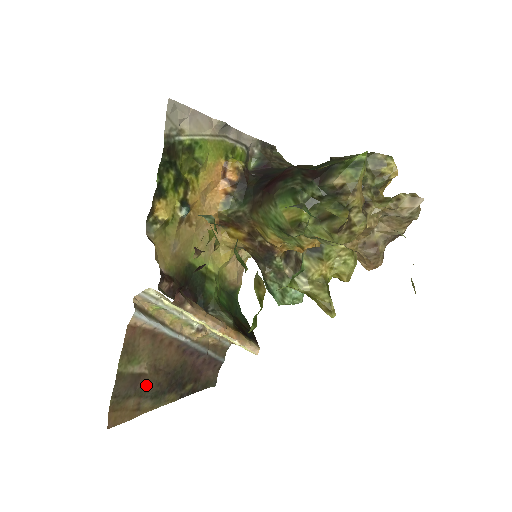
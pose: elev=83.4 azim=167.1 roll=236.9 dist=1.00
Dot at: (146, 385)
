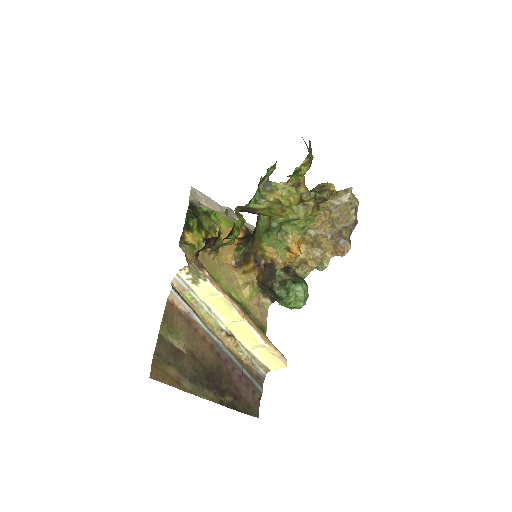
Dot at: (185, 364)
